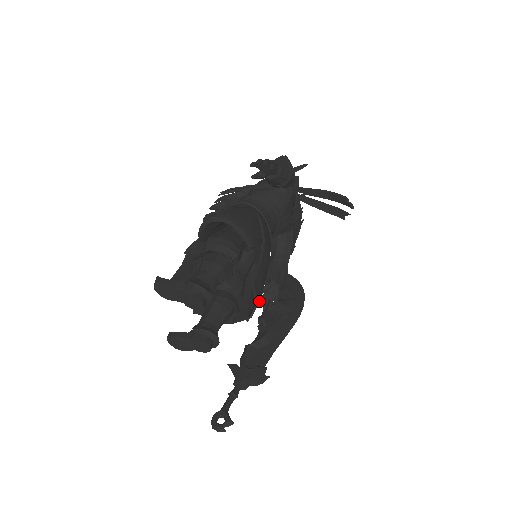
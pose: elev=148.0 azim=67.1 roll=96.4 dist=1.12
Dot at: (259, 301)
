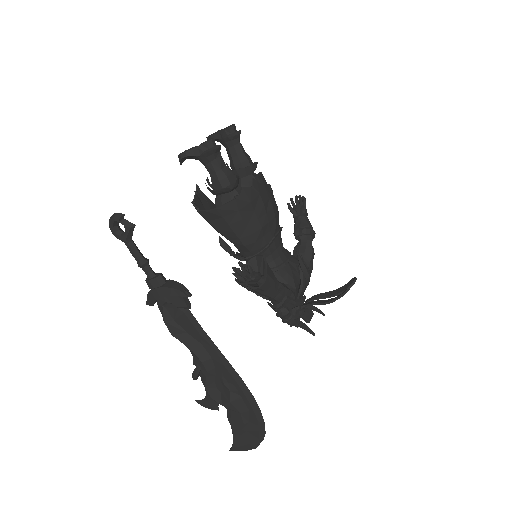
Dot at: occluded
